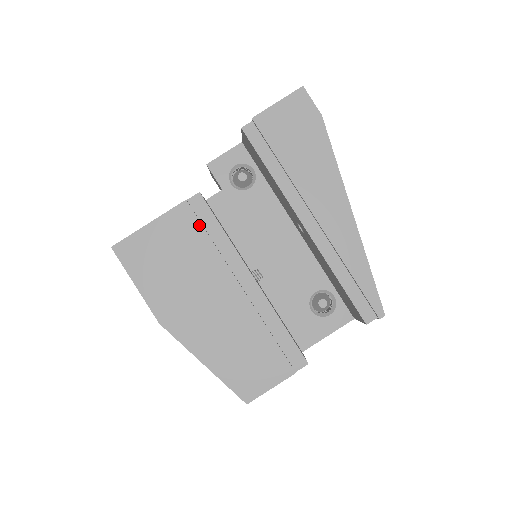
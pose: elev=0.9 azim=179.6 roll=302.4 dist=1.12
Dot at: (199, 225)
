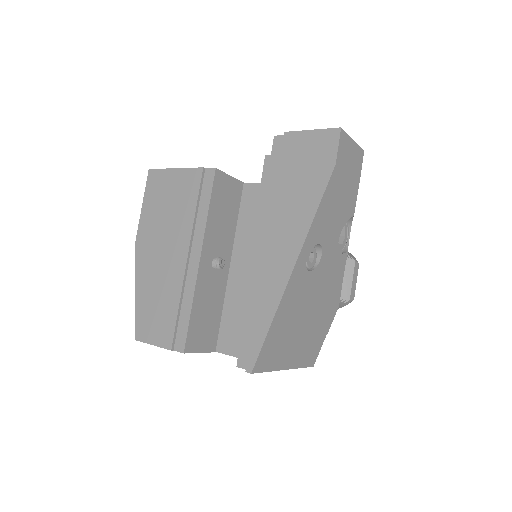
Dot at: (197, 192)
